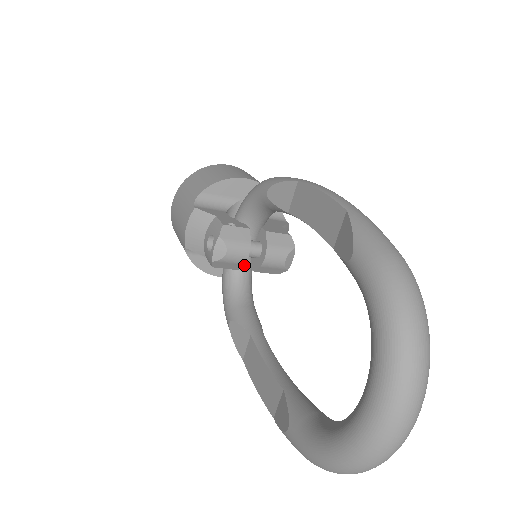
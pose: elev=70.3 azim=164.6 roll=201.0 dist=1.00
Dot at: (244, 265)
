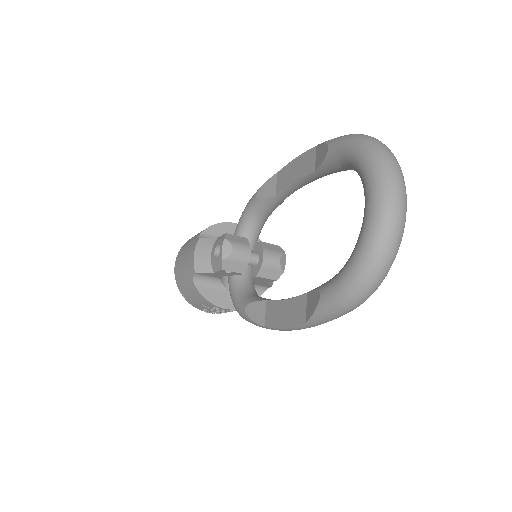
Dot at: (247, 275)
